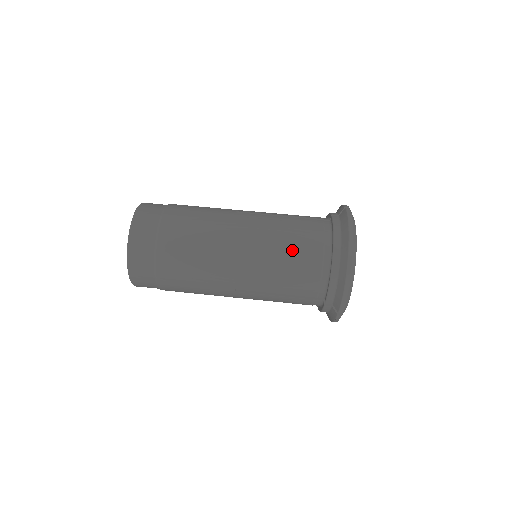
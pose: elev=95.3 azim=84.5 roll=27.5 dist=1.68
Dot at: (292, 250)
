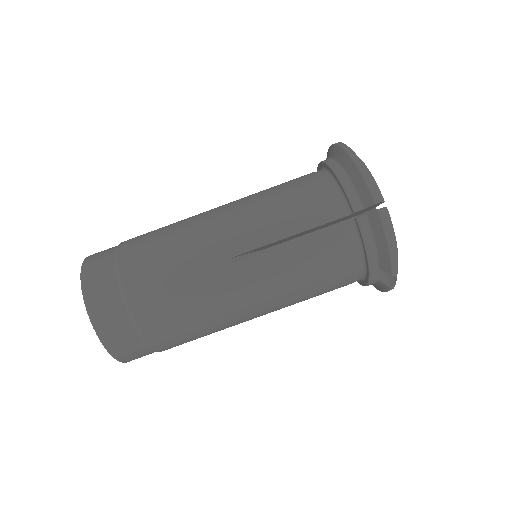
Dot at: (280, 187)
